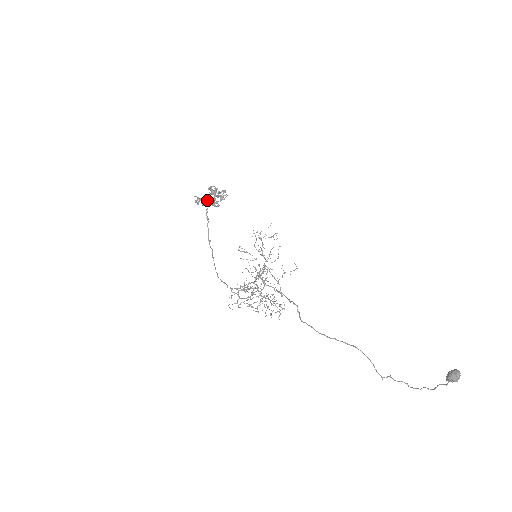
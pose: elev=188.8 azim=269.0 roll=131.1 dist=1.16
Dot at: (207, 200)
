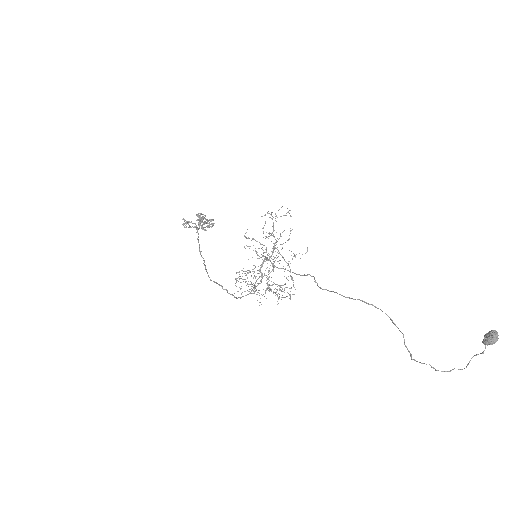
Dot at: (195, 224)
